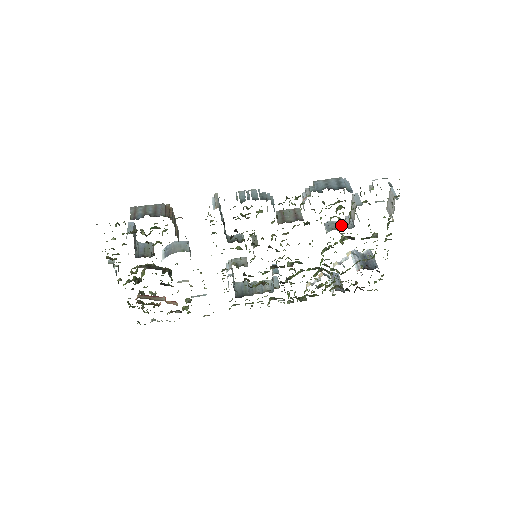
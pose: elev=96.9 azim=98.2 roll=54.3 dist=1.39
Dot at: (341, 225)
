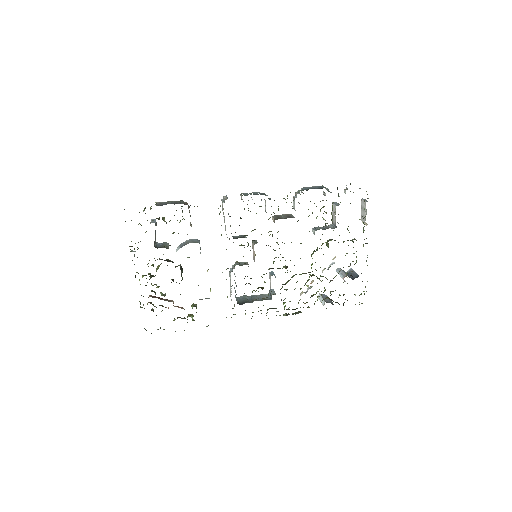
Dot at: (325, 225)
